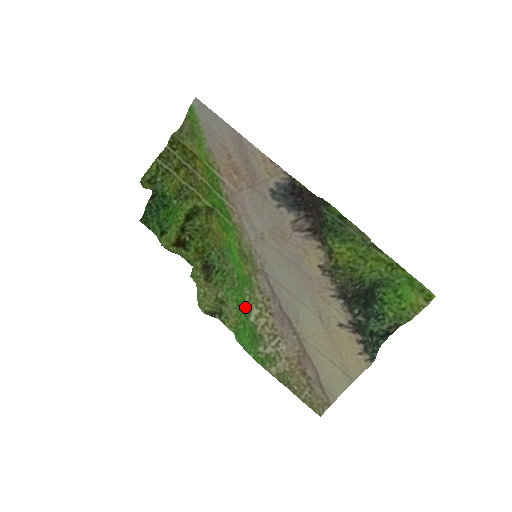
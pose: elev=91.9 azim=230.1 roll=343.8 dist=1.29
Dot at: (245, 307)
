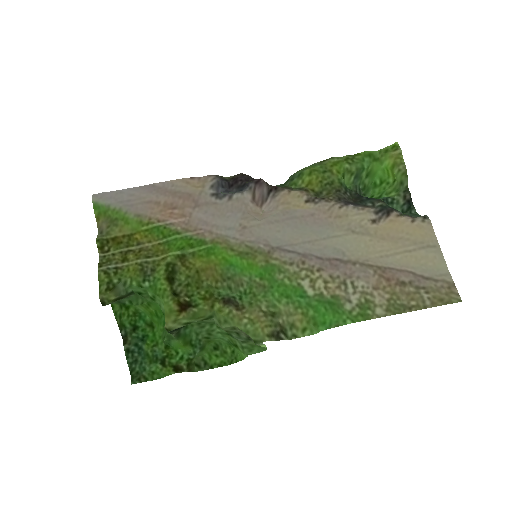
Dot at: (294, 290)
